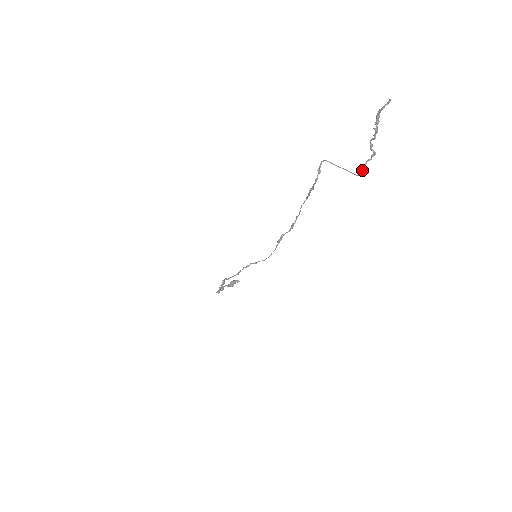
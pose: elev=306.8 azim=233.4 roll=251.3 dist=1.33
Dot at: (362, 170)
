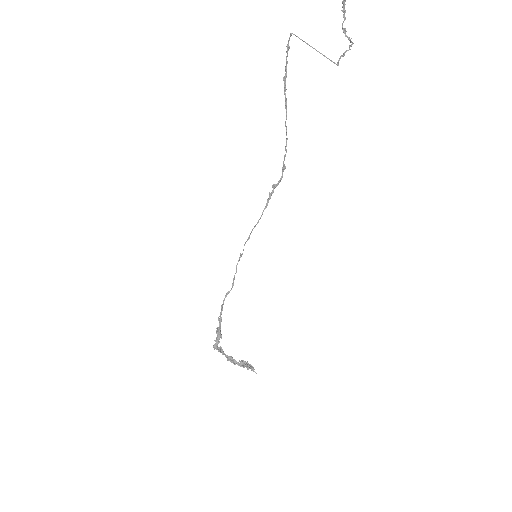
Dot at: (340, 57)
